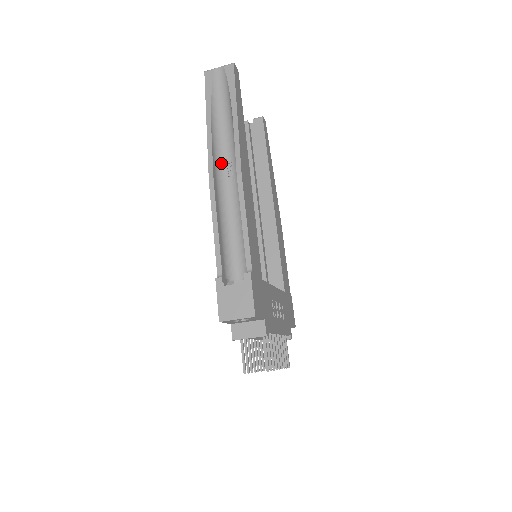
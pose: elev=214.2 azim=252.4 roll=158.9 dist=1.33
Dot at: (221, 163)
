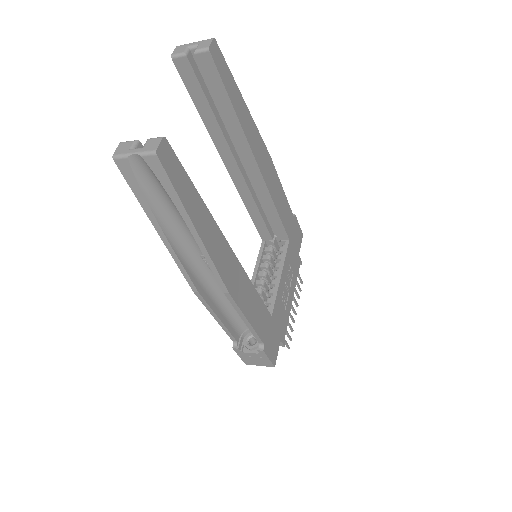
Dot at: (196, 261)
